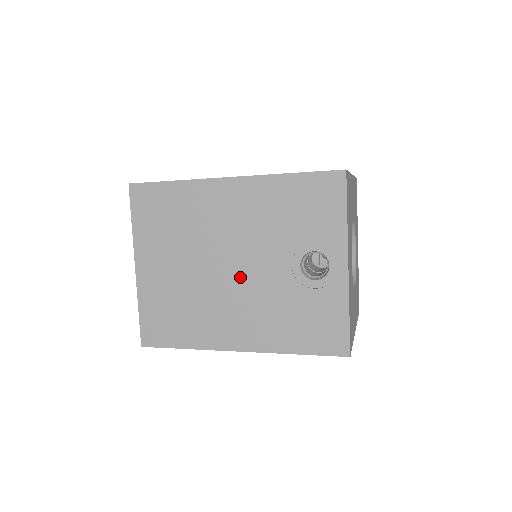
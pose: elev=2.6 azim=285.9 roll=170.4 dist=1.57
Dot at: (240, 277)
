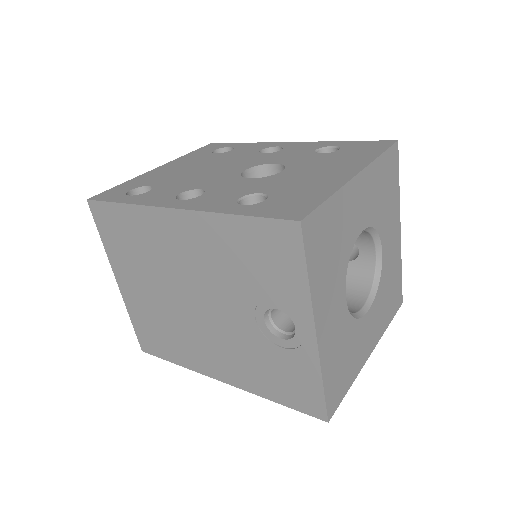
Dot at: (207, 316)
